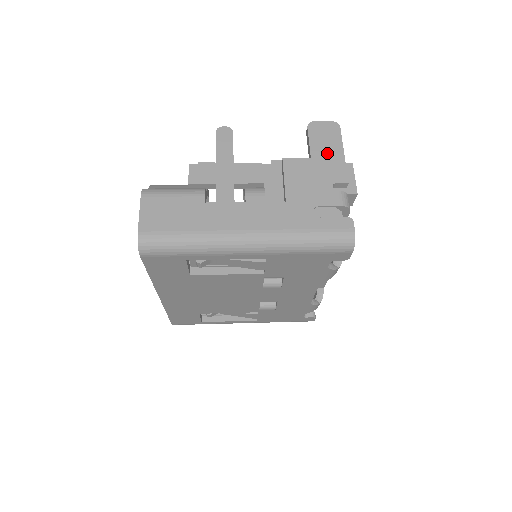
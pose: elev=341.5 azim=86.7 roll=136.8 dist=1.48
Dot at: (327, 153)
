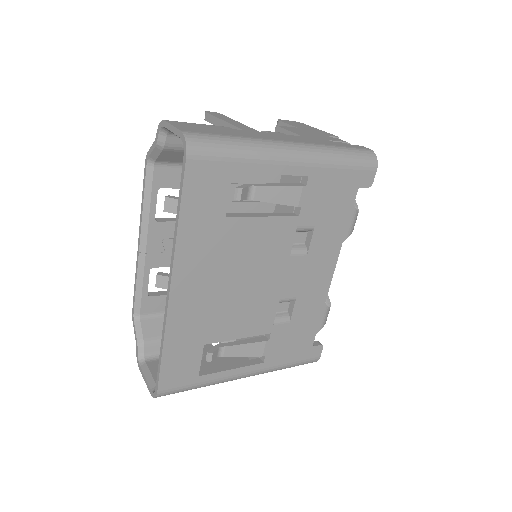
Dot at: (307, 128)
